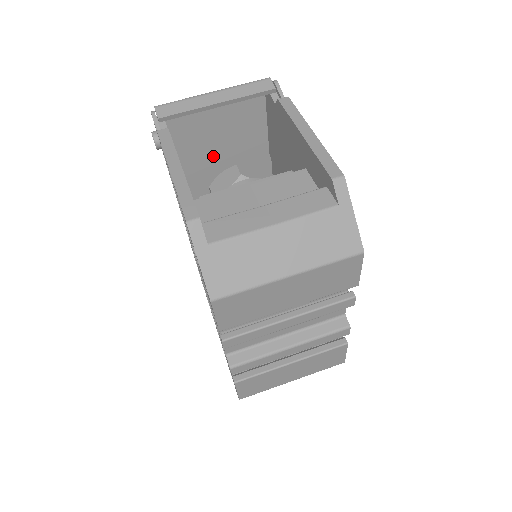
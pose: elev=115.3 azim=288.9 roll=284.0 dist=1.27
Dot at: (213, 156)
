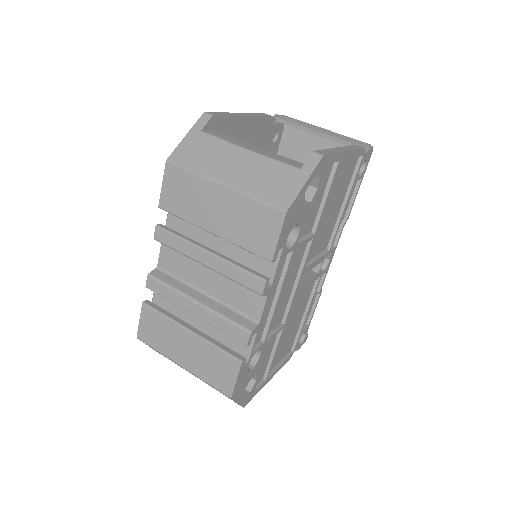
Dot at: occluded
